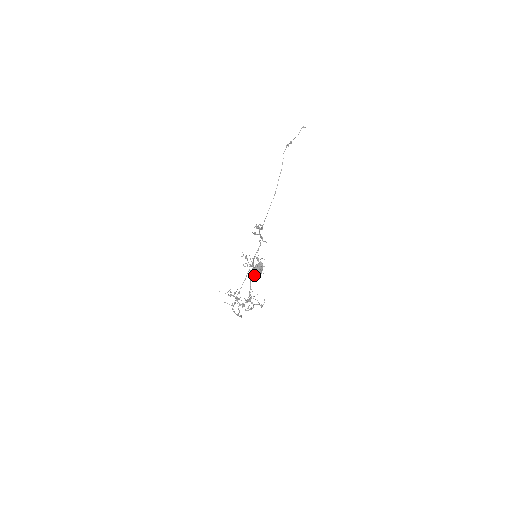
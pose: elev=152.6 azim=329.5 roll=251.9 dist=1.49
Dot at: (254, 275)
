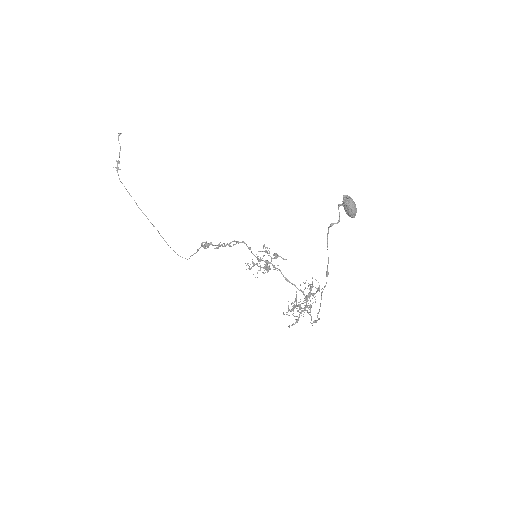
Dot at: (354, 214)
